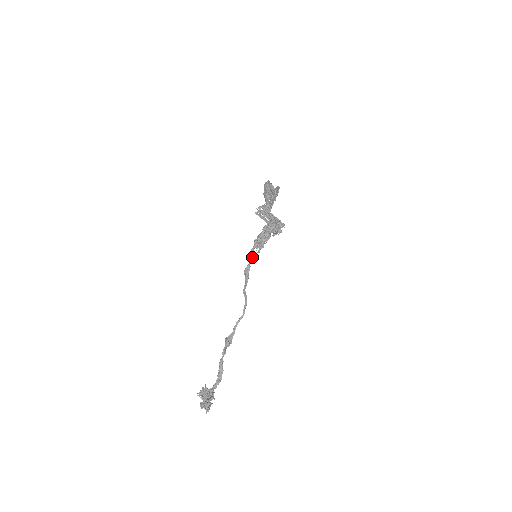
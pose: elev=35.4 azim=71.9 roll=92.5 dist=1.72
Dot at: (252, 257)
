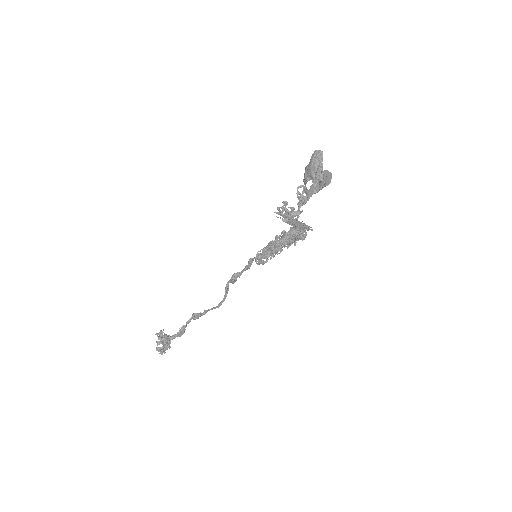
Dot at: (247, 269)
